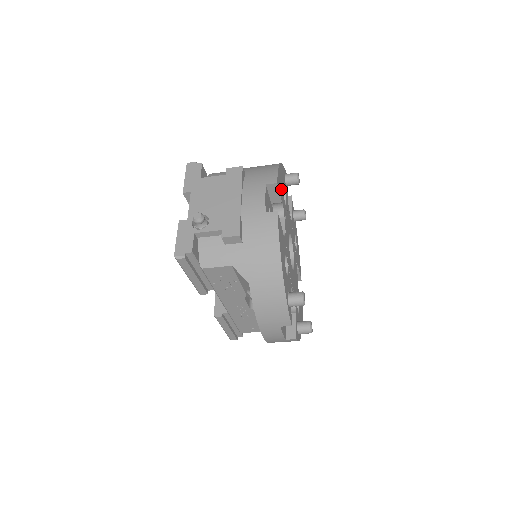
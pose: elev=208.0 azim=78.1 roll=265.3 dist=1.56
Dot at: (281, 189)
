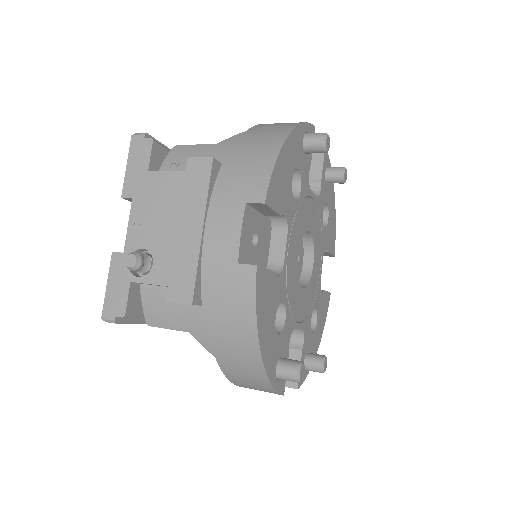
Dot at: (283, 190)
